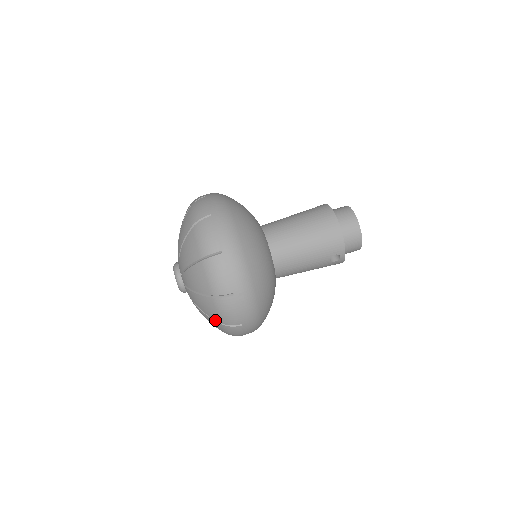
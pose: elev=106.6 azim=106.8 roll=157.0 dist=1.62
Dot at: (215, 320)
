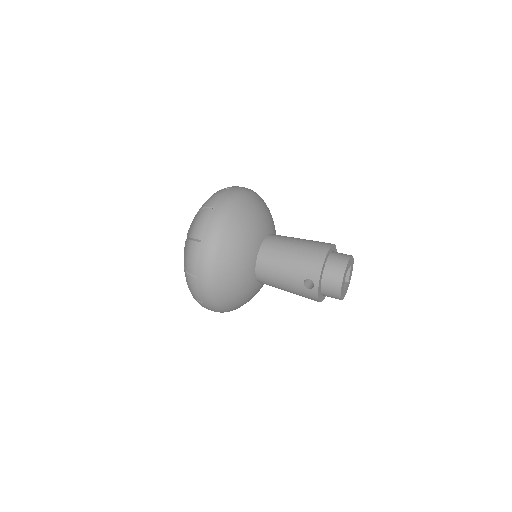
Dot at: occluded
